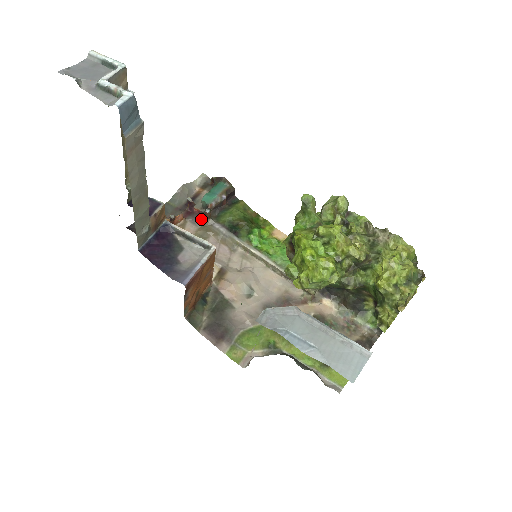
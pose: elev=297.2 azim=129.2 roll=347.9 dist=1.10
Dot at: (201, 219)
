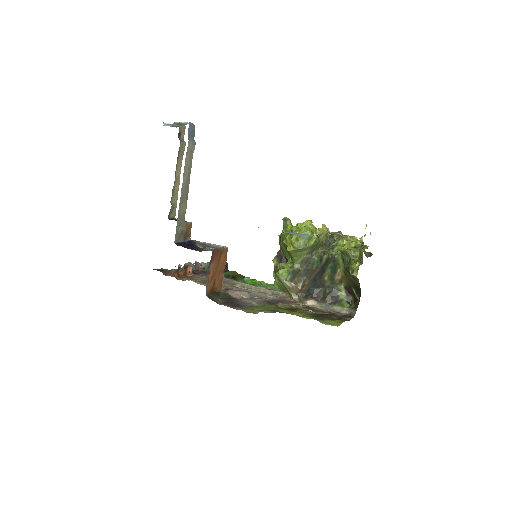
Dot at: (206, 274)
